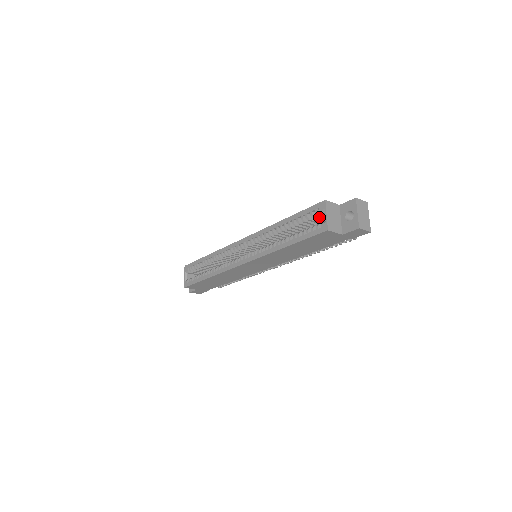
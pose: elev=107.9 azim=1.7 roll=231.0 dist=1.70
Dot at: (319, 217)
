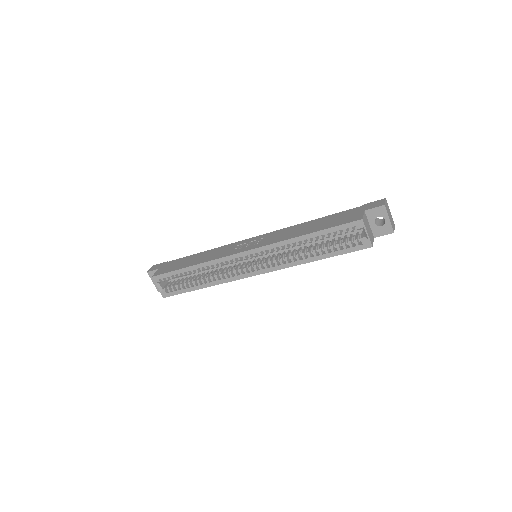
Dot at: (348, 228)
